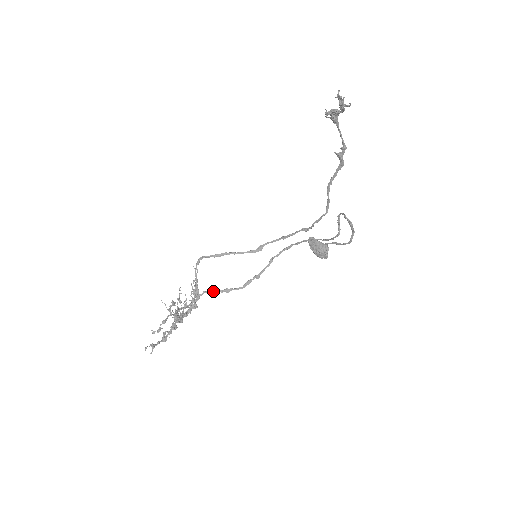
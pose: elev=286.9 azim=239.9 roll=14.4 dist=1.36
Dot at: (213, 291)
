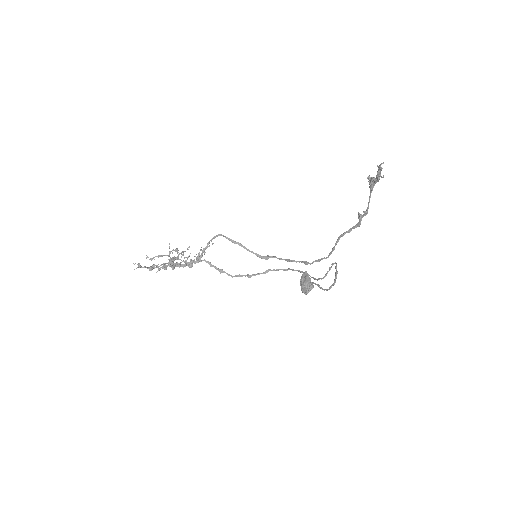
Dot at: (211, 264)
